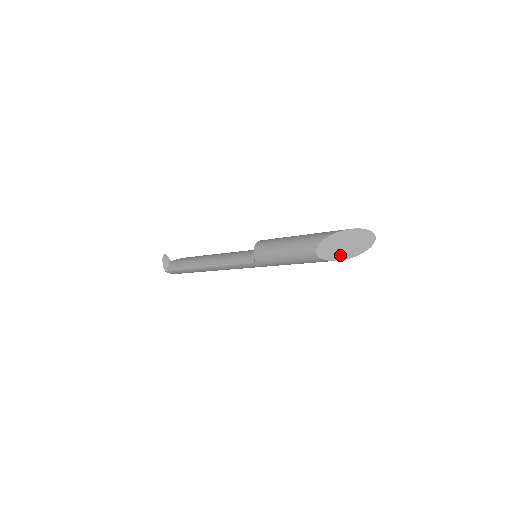
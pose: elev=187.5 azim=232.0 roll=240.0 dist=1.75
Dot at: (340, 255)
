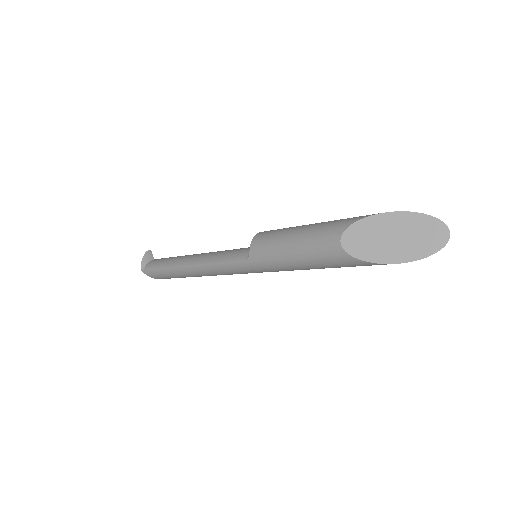
Dot at: (381, 254)
